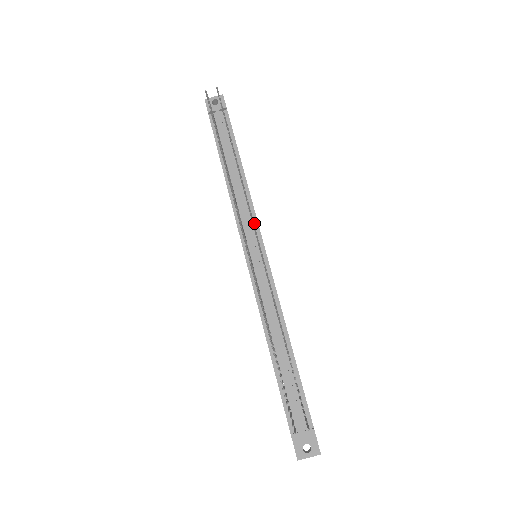
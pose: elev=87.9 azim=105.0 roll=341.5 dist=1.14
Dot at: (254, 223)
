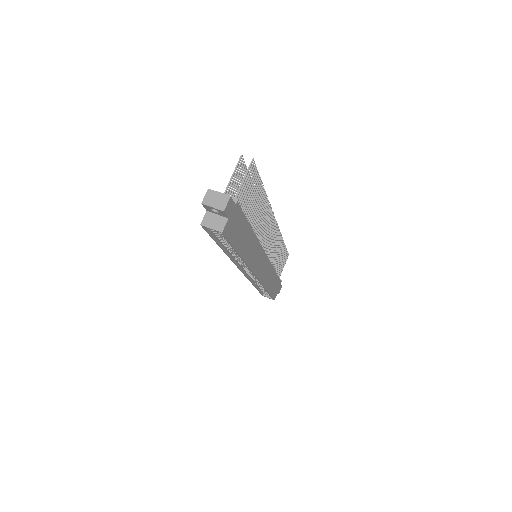
Dot at: occluded
